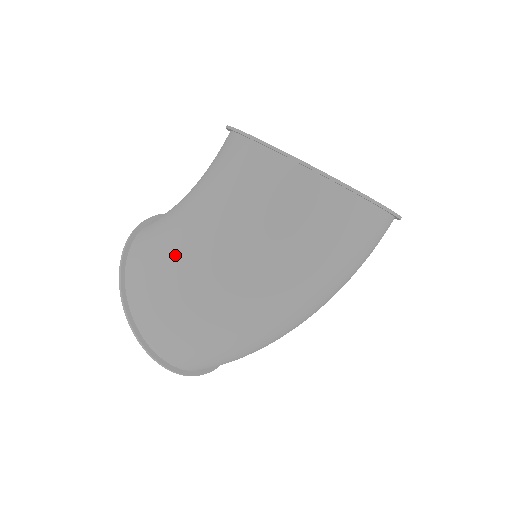
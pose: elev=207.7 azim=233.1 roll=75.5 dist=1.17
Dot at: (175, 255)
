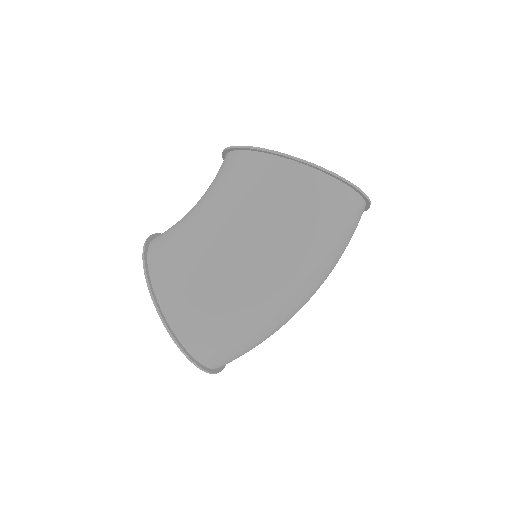
Dot at: (210, 257)
